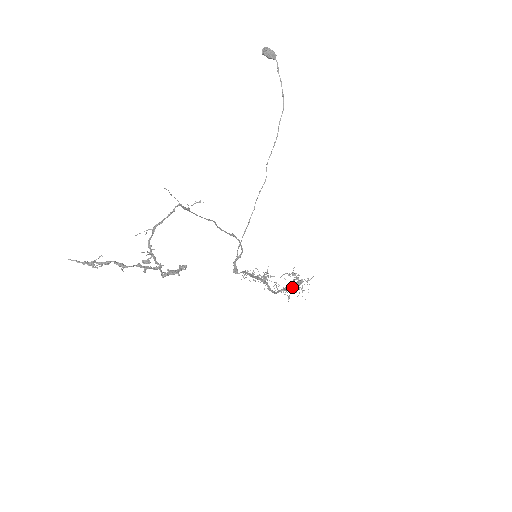
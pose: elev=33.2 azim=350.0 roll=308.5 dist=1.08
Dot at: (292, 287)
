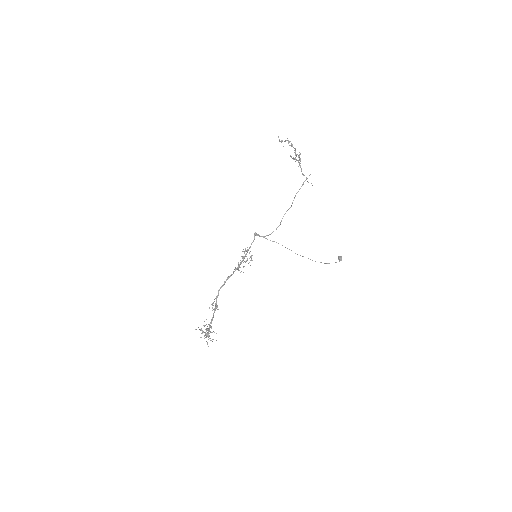
Dot at: occluded
